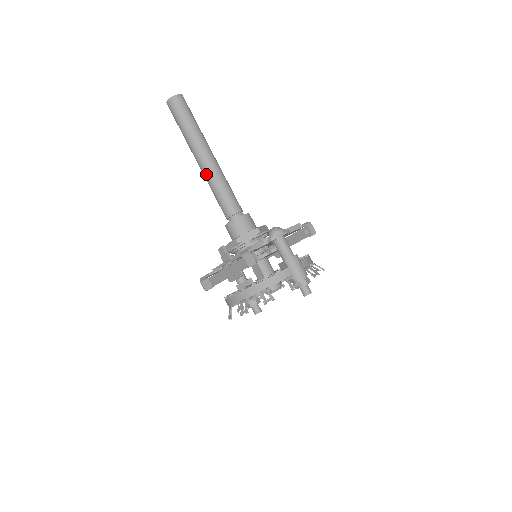
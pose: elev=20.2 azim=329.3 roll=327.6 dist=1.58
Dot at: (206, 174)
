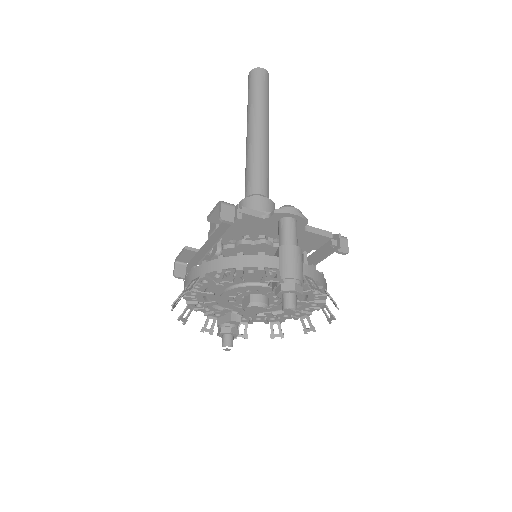
Dot at: (248, 145)
